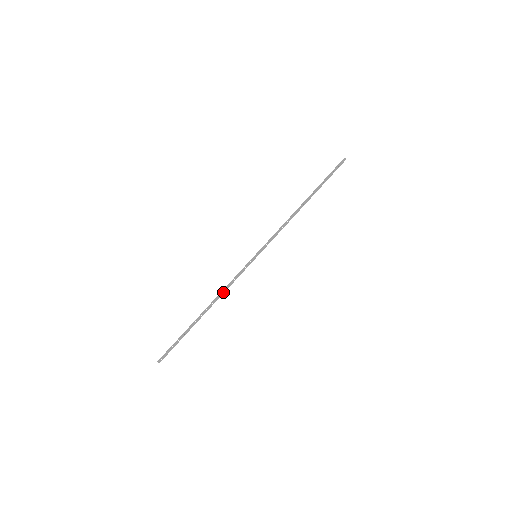
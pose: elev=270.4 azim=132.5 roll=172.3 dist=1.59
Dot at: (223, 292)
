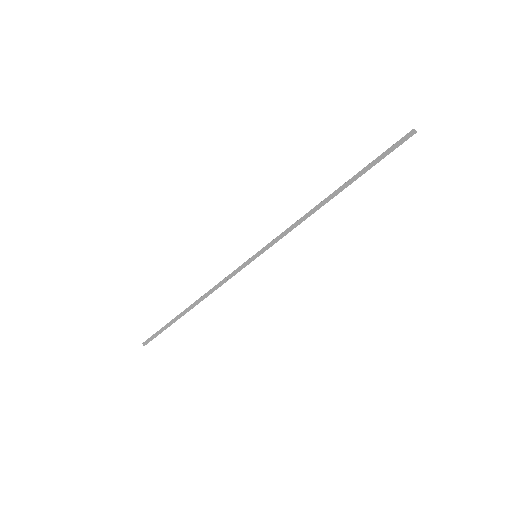
Dot at: (212, 290)
